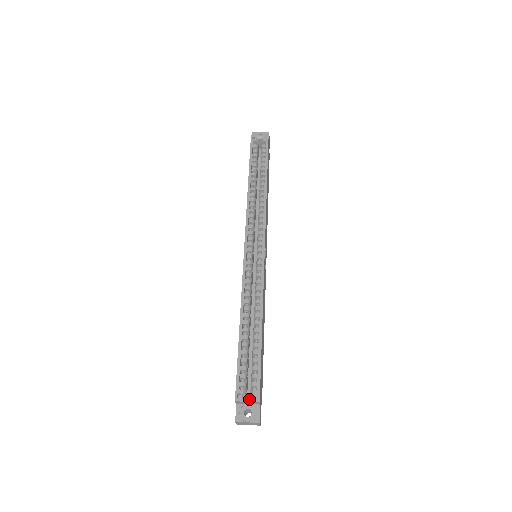
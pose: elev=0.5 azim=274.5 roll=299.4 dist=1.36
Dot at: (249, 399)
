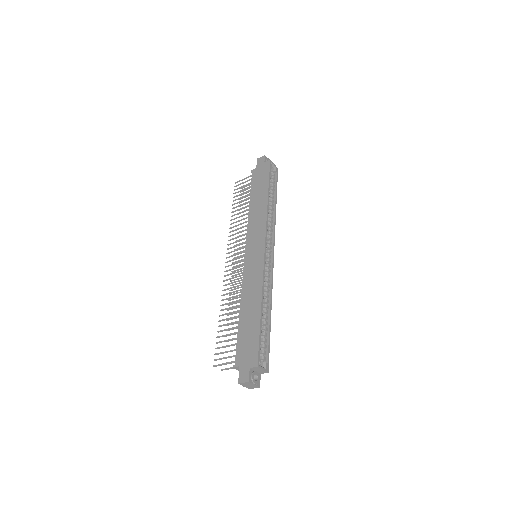
Dot at: (264, 368)
